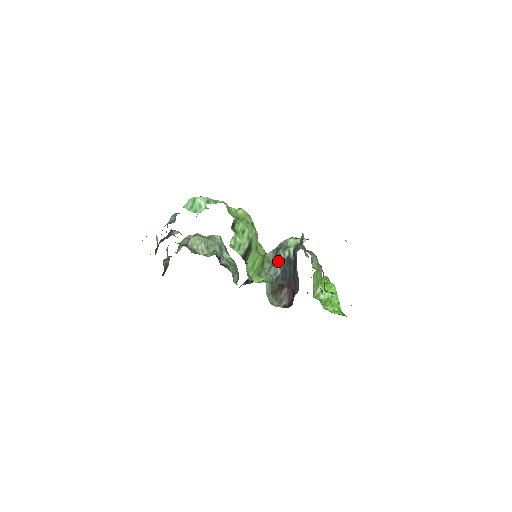
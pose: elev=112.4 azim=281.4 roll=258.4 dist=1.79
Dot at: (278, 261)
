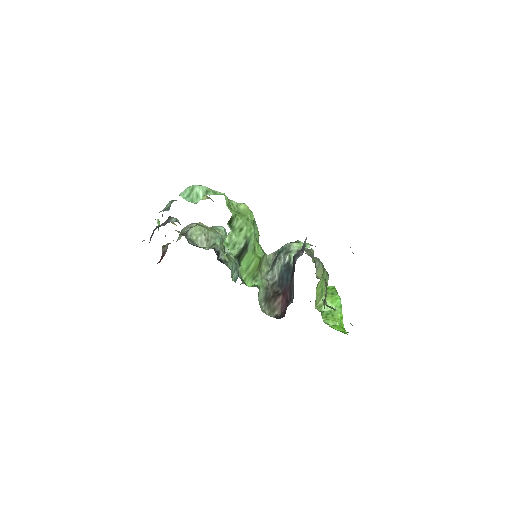
Dot at: (277, 265)
